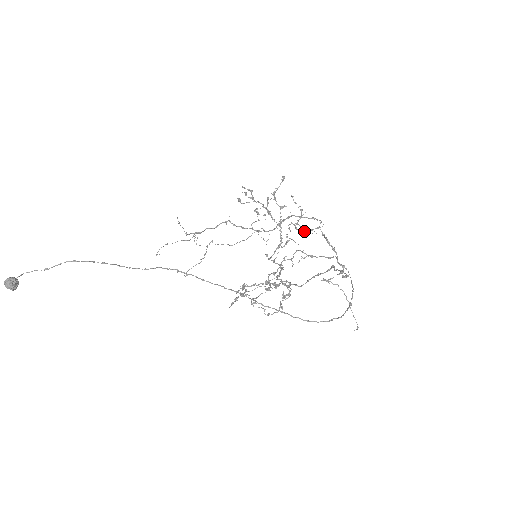
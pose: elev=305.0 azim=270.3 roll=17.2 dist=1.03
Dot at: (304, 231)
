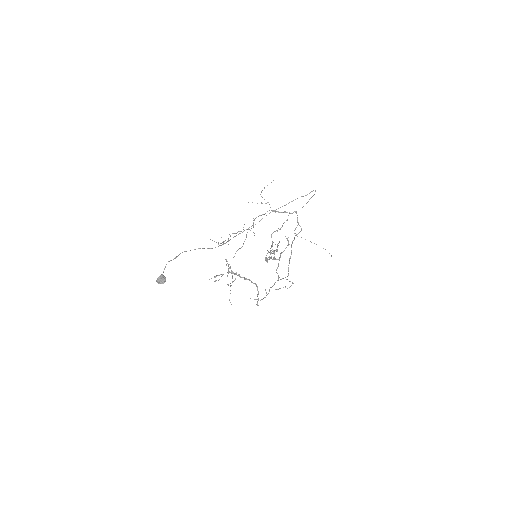
Dot at: (268, 202)
